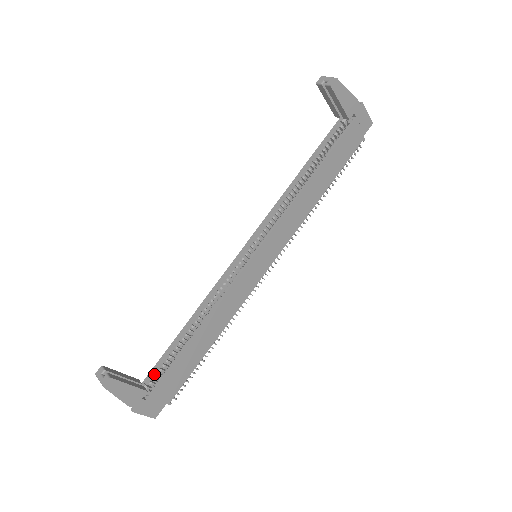
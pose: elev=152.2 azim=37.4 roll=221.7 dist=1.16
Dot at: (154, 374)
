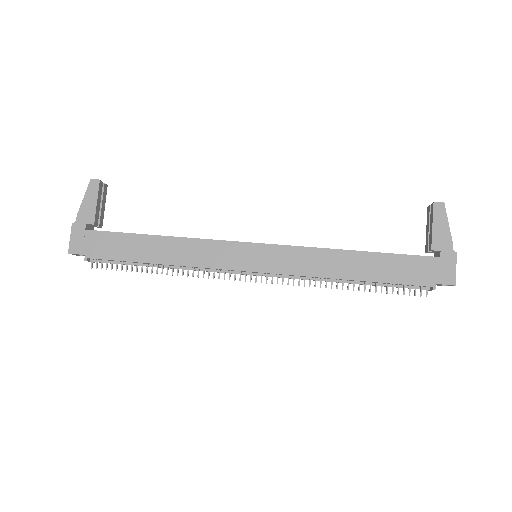
Dot at: occluded
